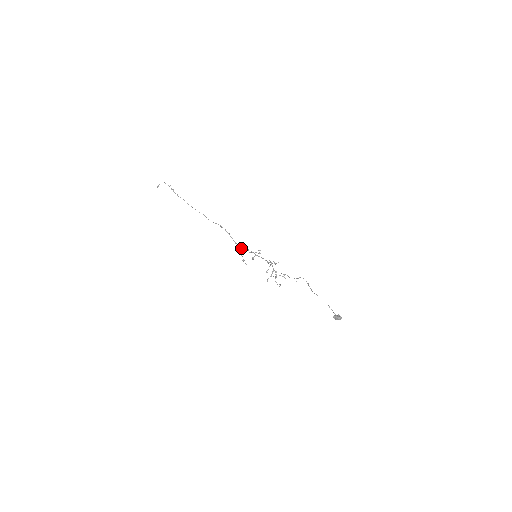
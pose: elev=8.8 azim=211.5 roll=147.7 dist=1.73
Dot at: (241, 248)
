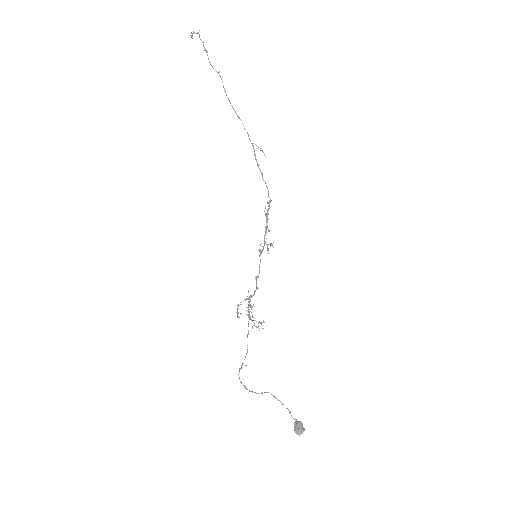
Dot at: occluded
